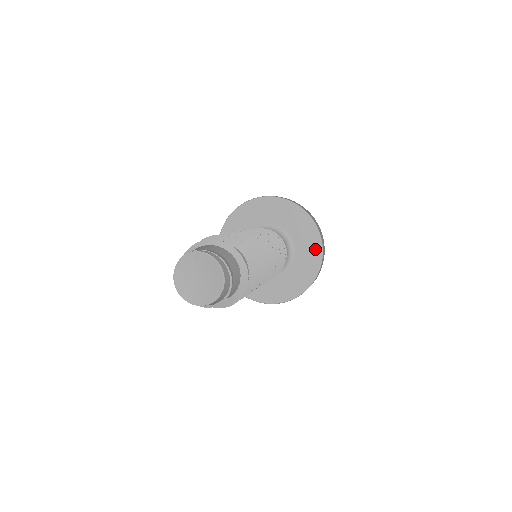
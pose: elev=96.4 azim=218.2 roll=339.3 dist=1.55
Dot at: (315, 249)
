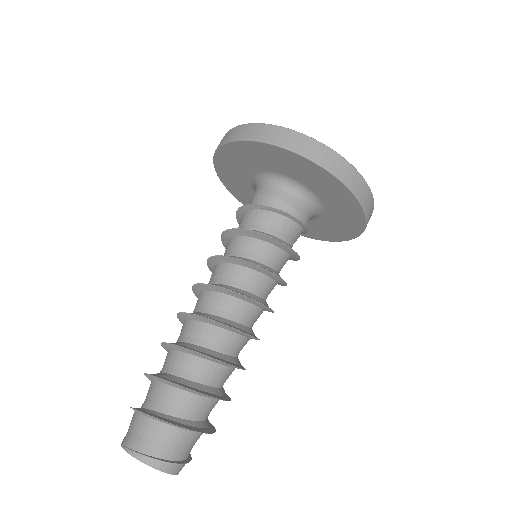
Dot at: (349, 203)
